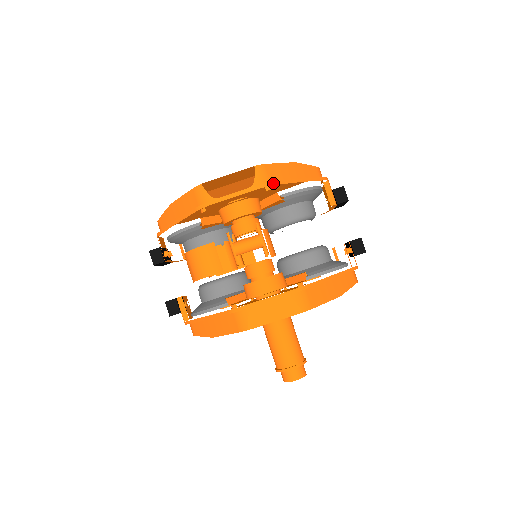
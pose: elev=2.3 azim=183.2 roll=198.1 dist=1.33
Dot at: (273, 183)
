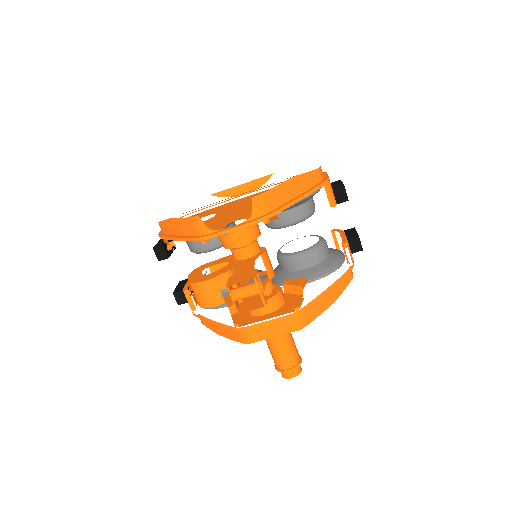
Dot at: (271, 215)
